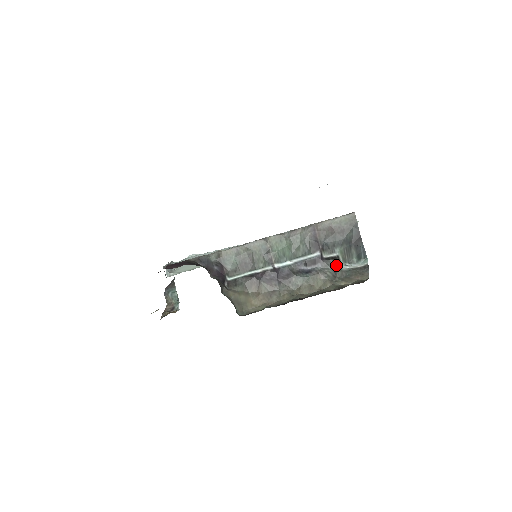
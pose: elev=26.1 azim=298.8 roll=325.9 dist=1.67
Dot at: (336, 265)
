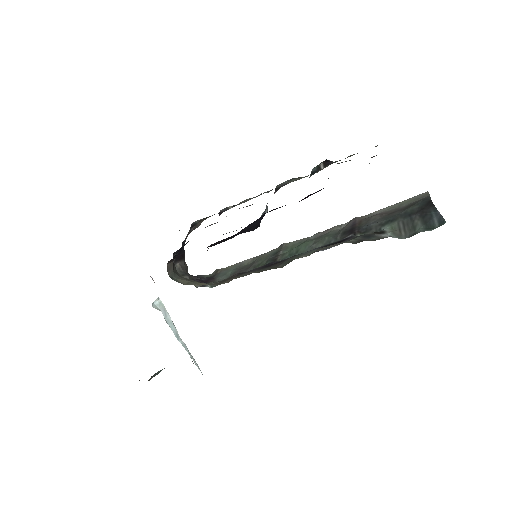
Dot at: (374, 236)
